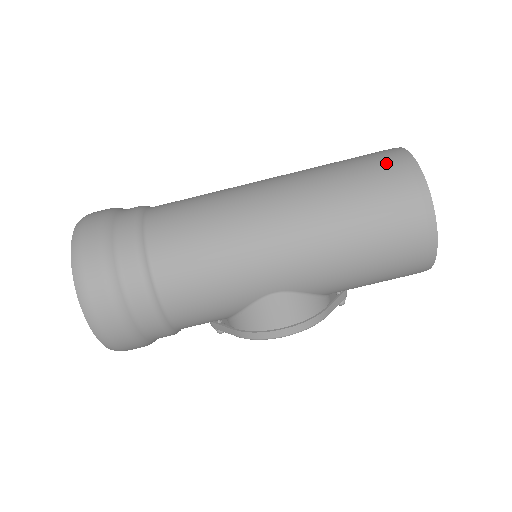
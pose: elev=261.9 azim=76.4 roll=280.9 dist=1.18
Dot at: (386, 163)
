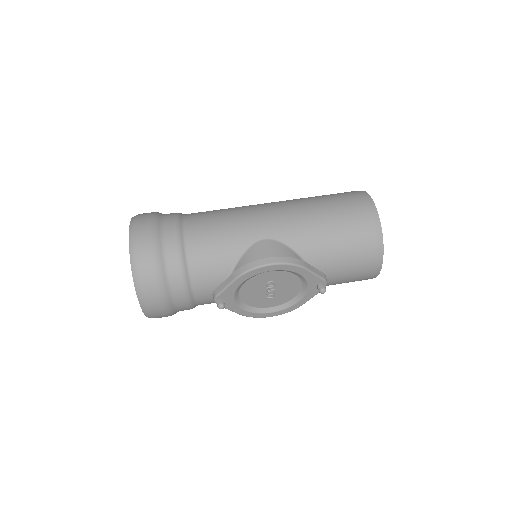
Dot at: occluded
